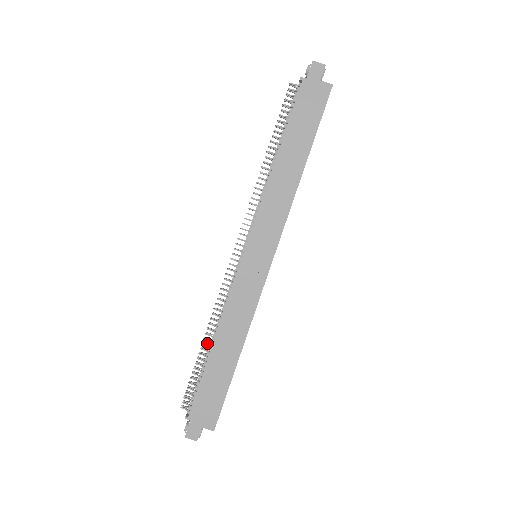
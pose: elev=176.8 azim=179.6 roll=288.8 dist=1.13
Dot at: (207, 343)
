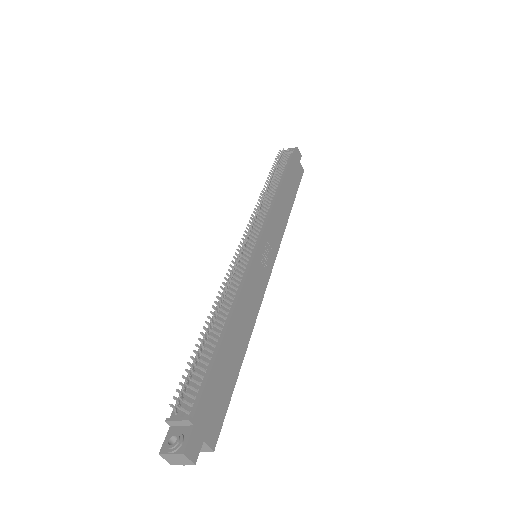
Dot at: (210, 325)
